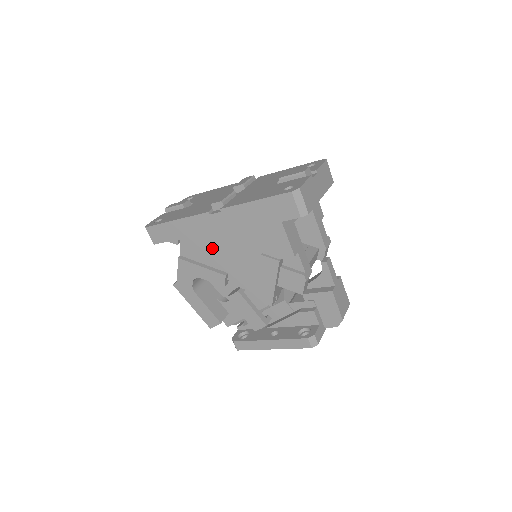
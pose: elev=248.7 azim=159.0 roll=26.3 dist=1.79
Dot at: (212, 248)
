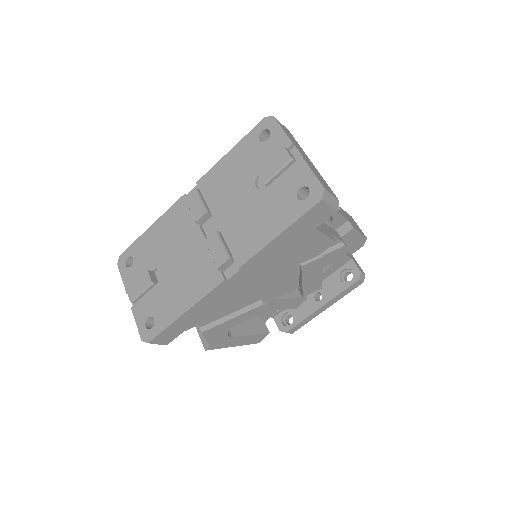
Dot at: (240, 299)
